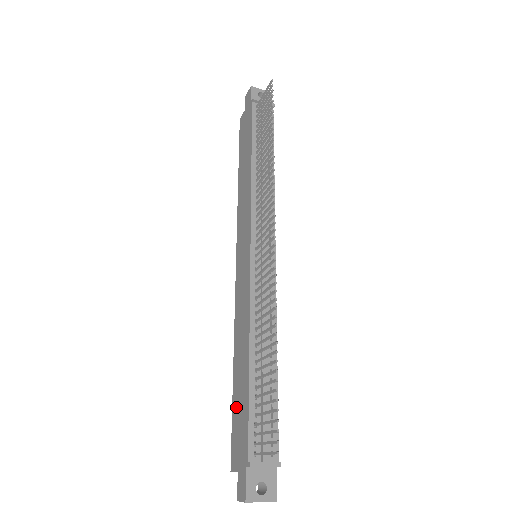
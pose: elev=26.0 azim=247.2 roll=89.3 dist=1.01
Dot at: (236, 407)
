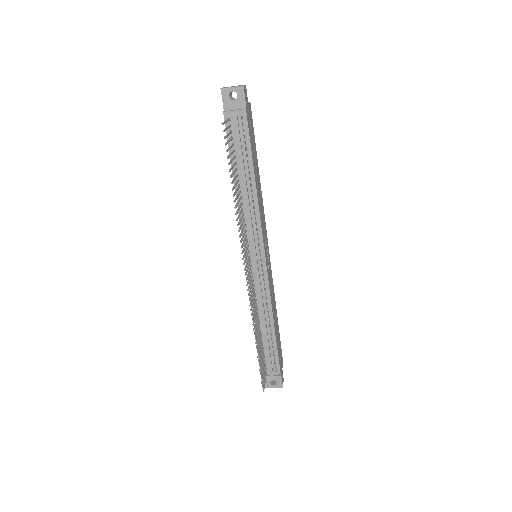
Dot at: occluded
